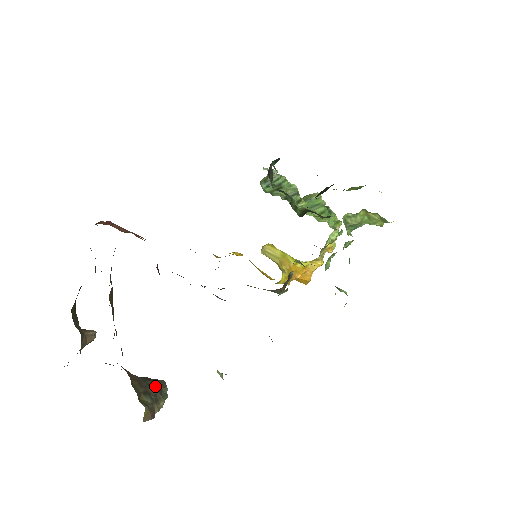
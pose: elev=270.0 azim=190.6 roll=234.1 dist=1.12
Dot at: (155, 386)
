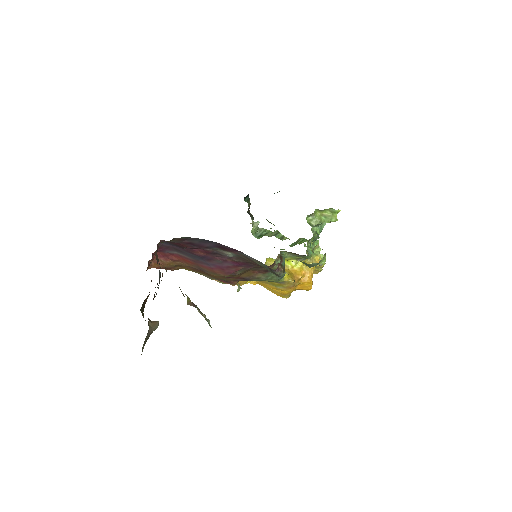
Dot at: occluded
